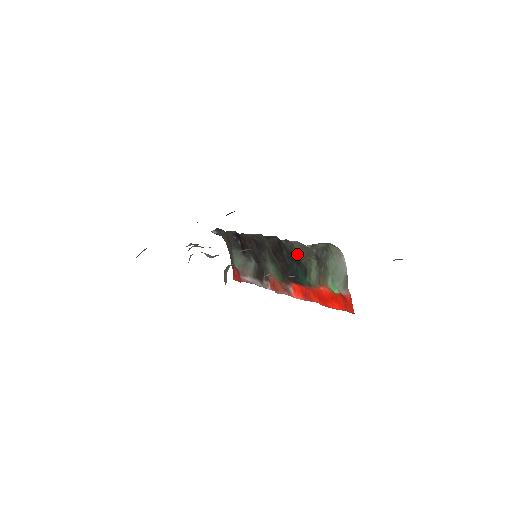
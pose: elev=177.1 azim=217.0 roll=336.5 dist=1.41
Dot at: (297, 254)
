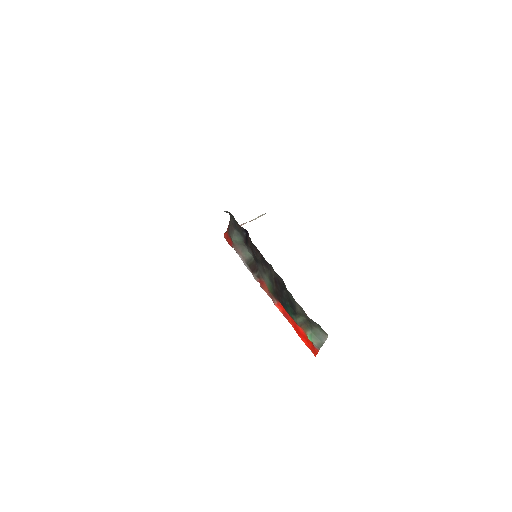
Dot at: (295, 306)
